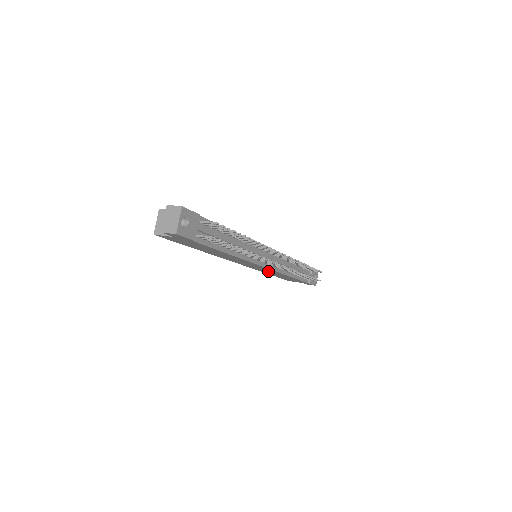
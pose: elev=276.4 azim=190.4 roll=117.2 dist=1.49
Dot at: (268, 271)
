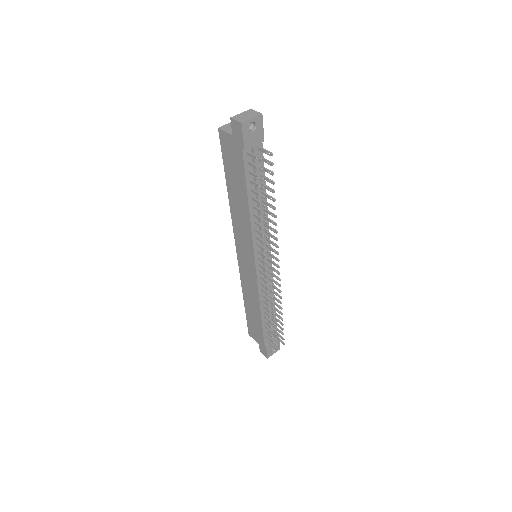
Dot at: (250, 287)
